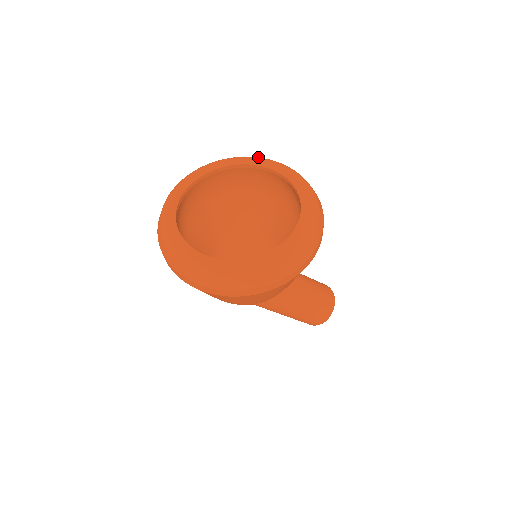
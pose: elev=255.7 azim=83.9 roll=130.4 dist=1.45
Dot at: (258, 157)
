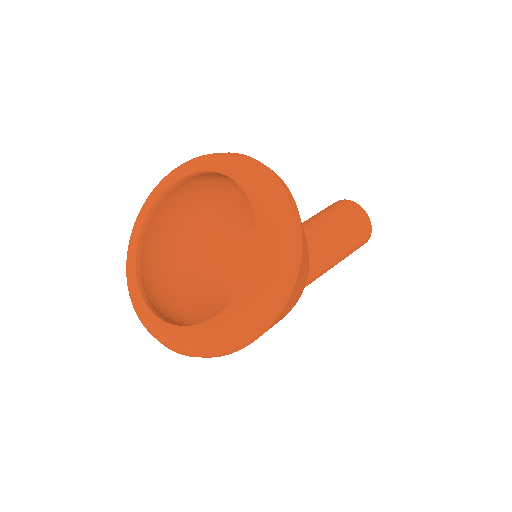
Dot at: occluded
